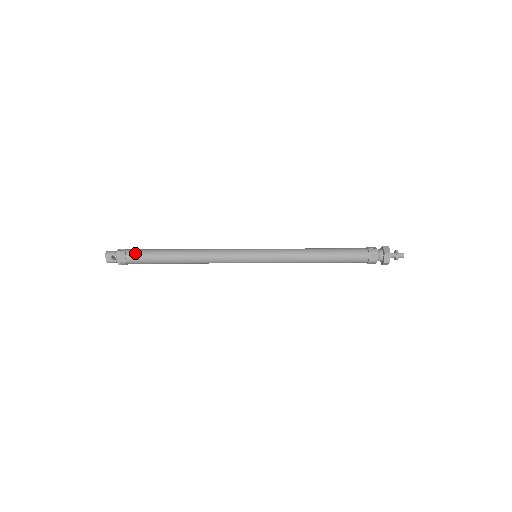
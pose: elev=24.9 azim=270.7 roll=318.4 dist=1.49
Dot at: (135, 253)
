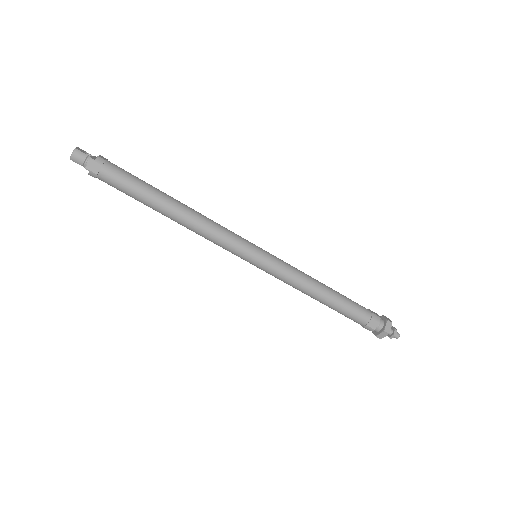
Dot at: occluded
